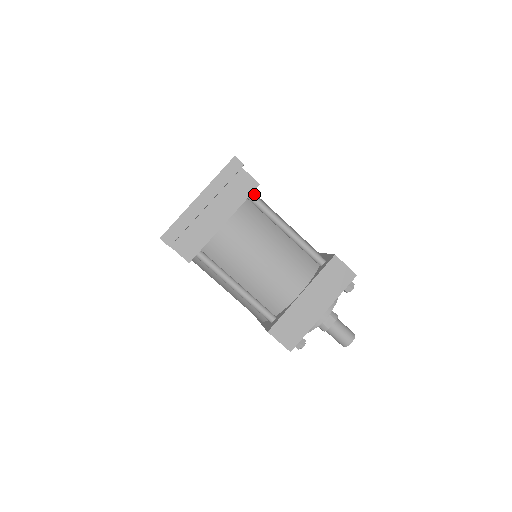
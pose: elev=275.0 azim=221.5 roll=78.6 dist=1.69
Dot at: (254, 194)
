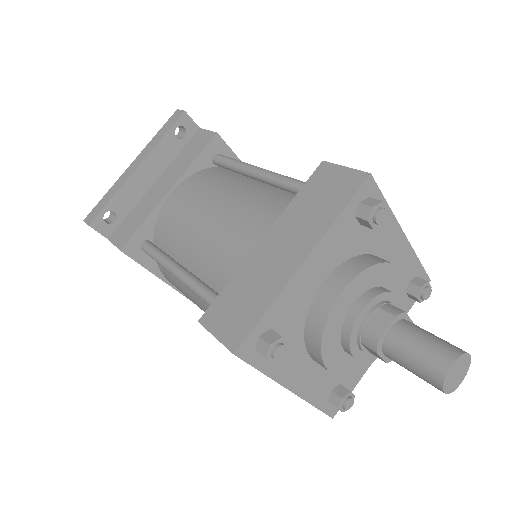
Dot at: (220, 154)
